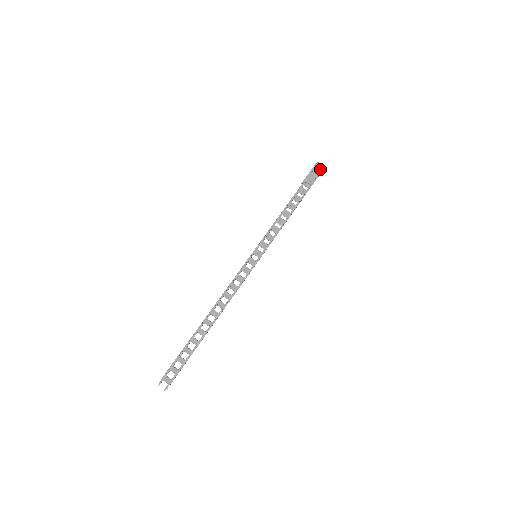
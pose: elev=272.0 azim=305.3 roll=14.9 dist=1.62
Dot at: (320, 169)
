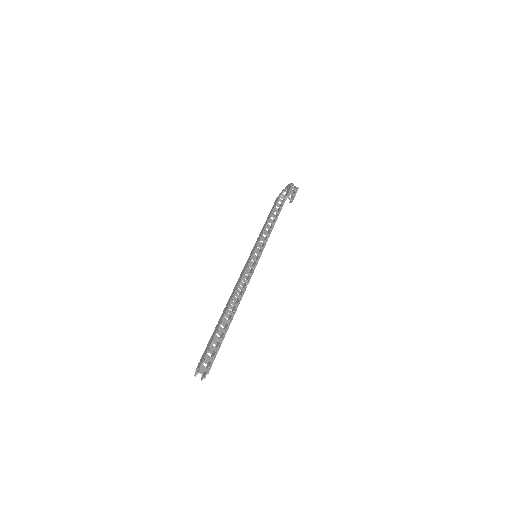
Dot at: occluded
